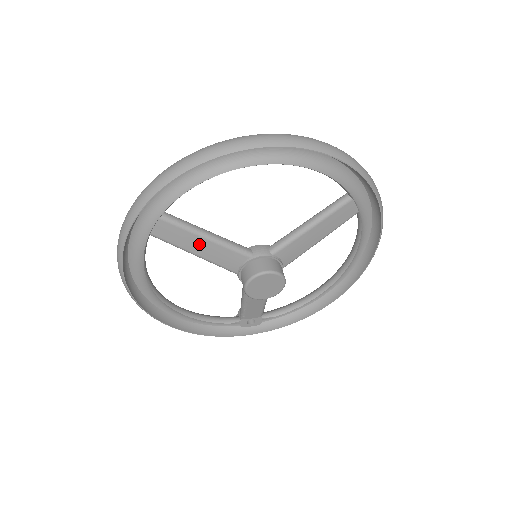
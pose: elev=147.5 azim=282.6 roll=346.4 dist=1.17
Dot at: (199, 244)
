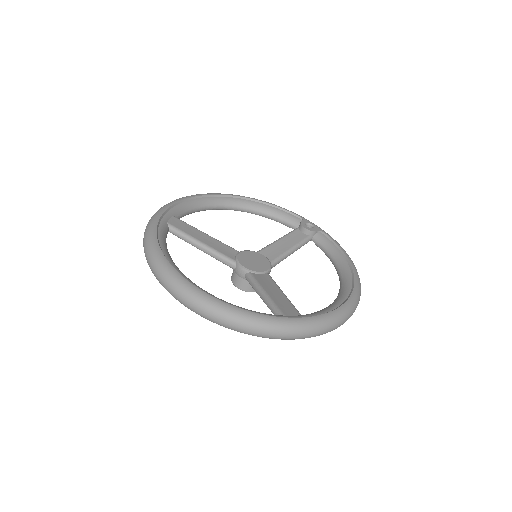
Dot at: occluded
